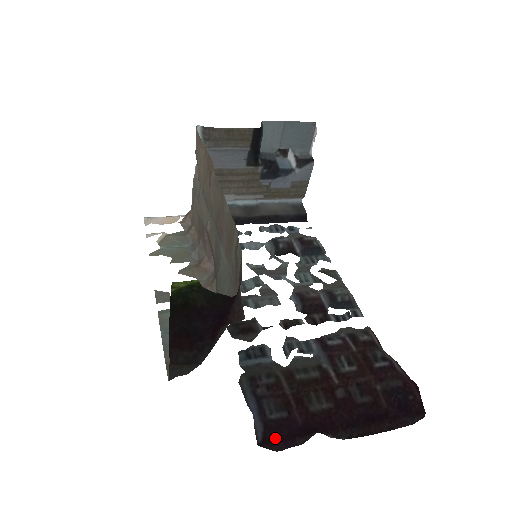
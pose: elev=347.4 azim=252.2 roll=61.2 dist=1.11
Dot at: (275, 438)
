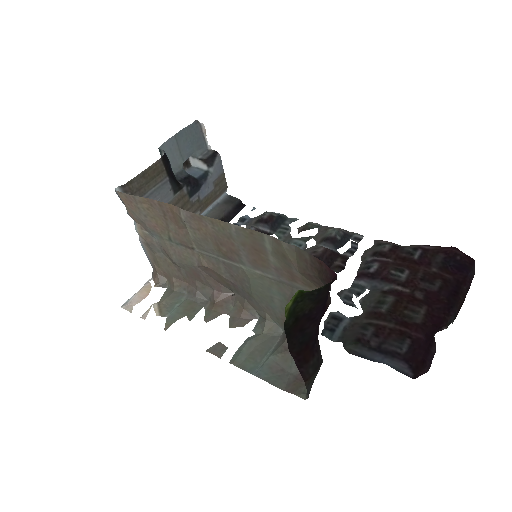
Dot at: (421, 362)
